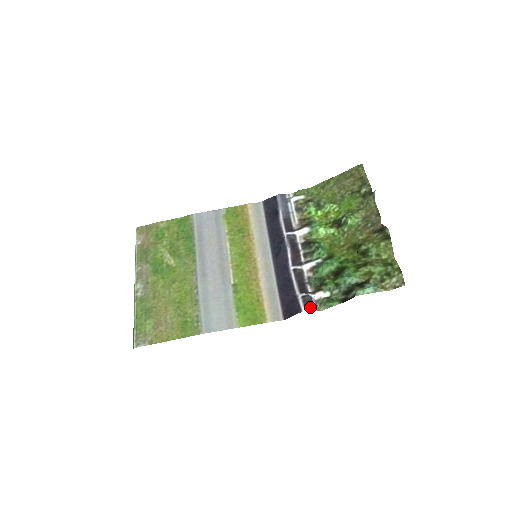
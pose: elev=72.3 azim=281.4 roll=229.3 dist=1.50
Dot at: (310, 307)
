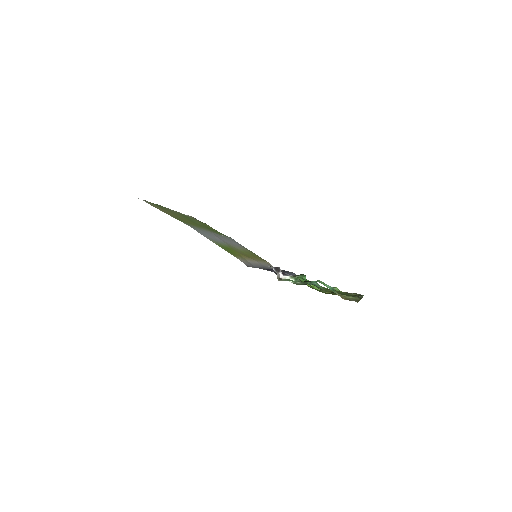
Dot at: (276, 269)
